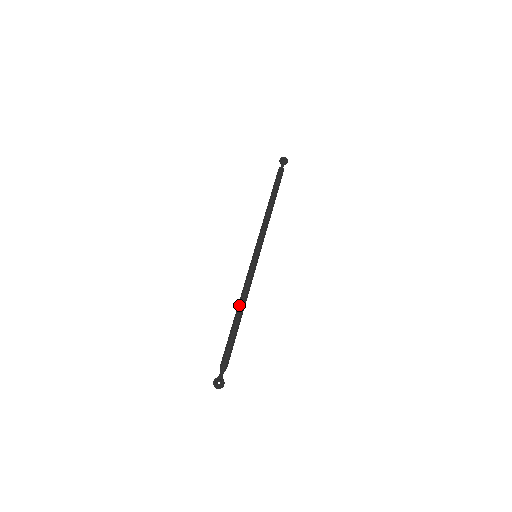
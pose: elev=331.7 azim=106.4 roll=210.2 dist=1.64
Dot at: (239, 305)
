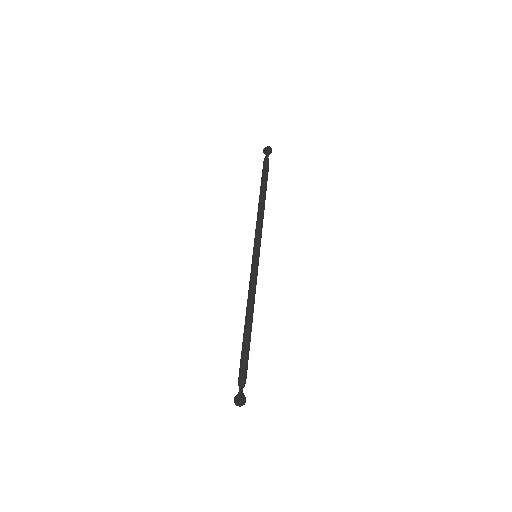
Dot at: (246, 312)
